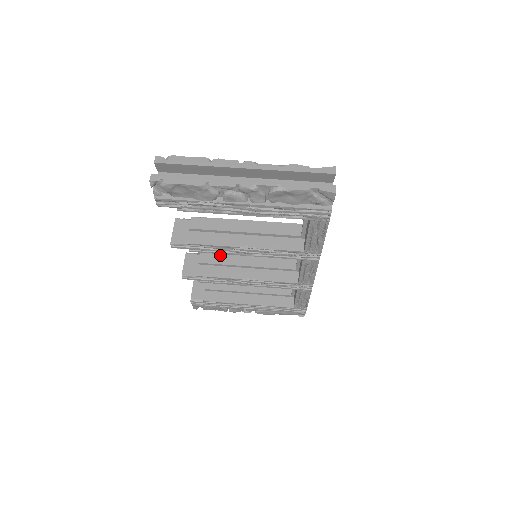
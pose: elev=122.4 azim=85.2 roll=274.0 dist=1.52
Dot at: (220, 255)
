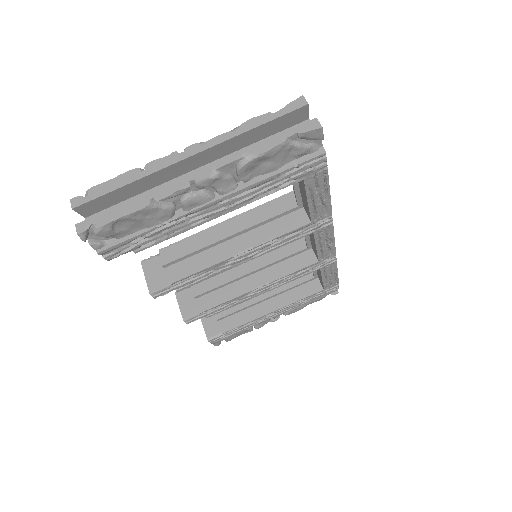
Dot at: occluded
